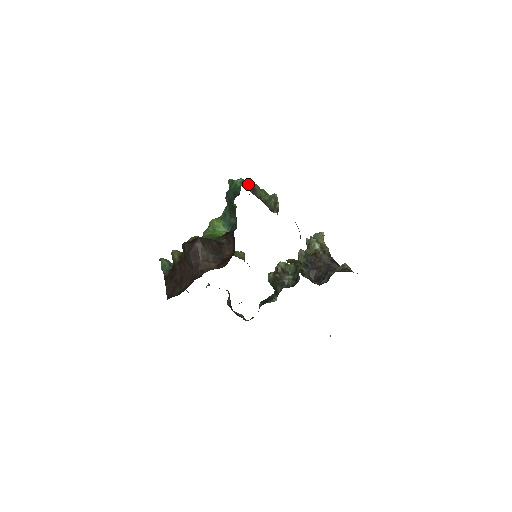
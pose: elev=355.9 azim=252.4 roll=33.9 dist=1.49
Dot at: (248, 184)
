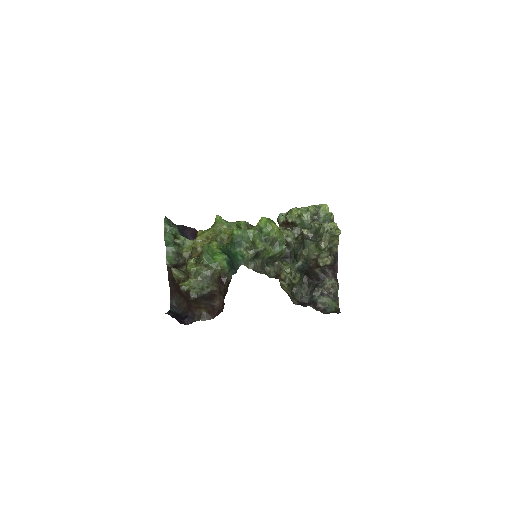
Dot at: (249, 259)
